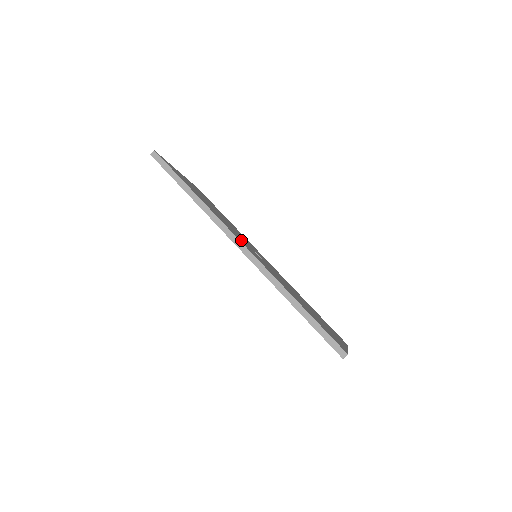
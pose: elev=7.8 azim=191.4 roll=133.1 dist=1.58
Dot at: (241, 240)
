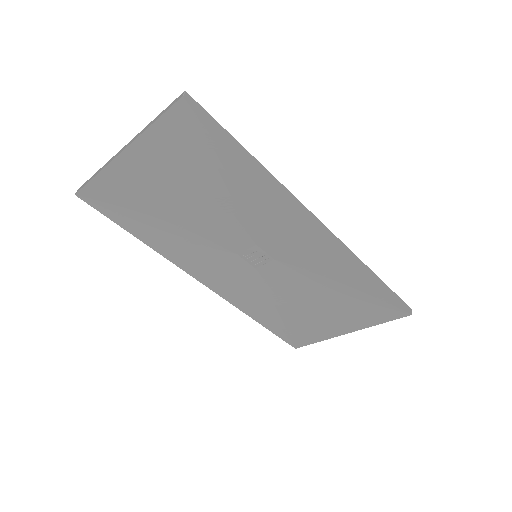
Dot at: occluded
